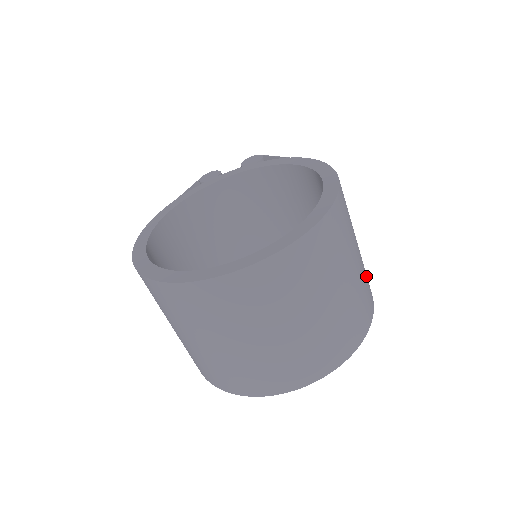
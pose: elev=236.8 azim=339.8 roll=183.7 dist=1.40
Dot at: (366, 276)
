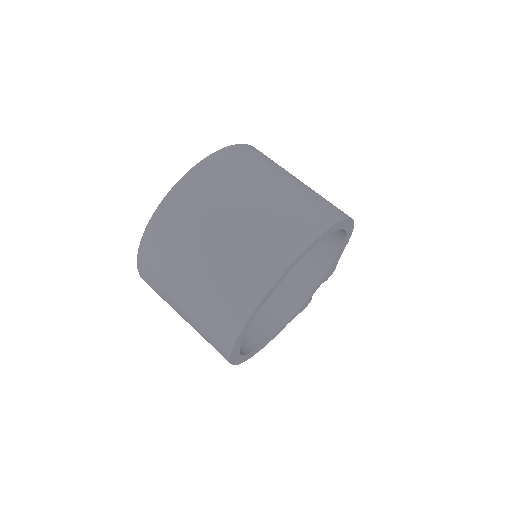
Dot at: (322, 199)
